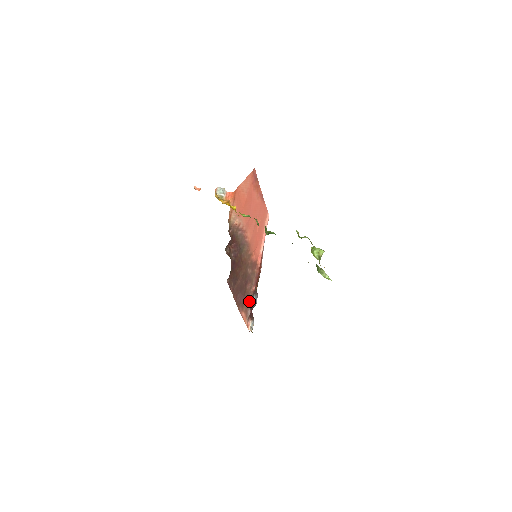
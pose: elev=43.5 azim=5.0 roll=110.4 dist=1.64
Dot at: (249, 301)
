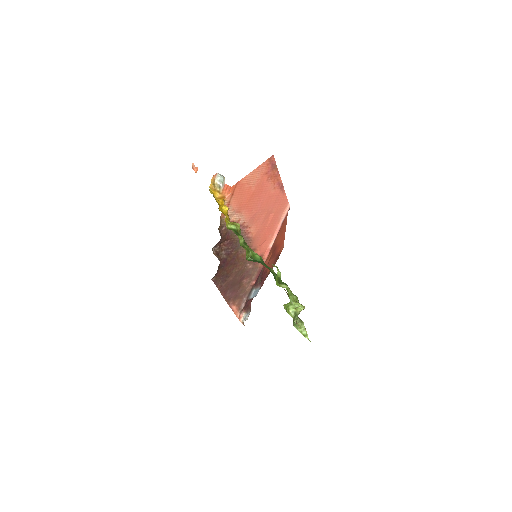
Dot at: (245, 295)
